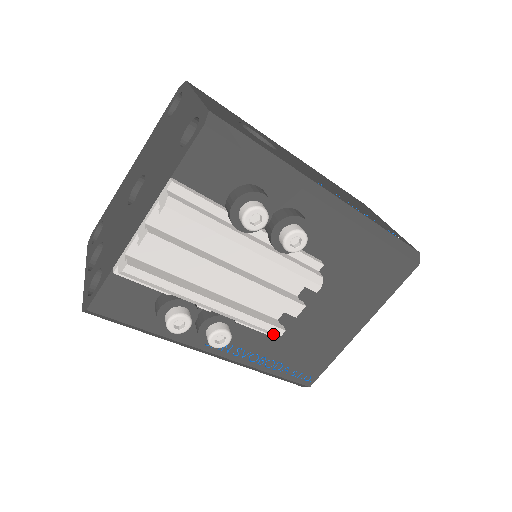
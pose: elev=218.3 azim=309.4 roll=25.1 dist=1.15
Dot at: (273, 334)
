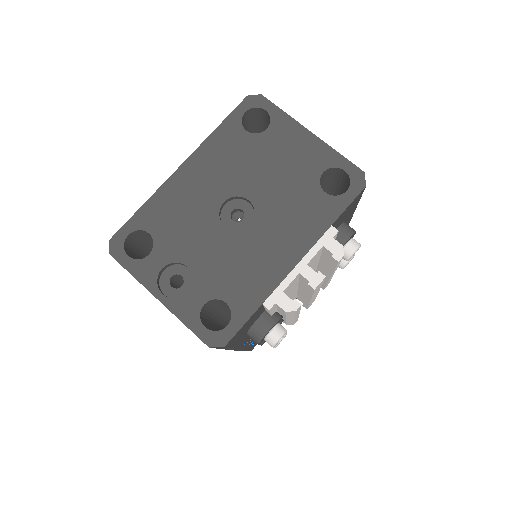
Dot at: (290, 324)
